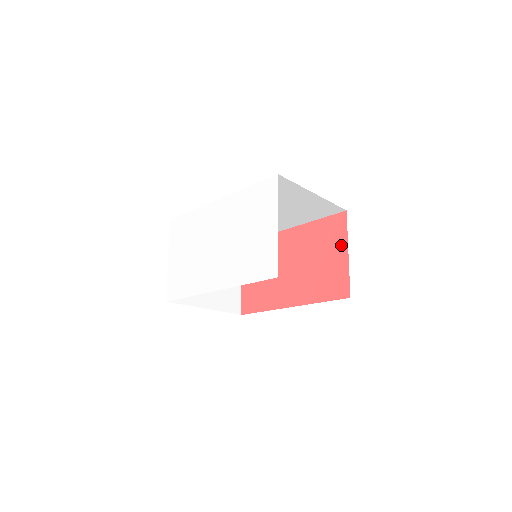
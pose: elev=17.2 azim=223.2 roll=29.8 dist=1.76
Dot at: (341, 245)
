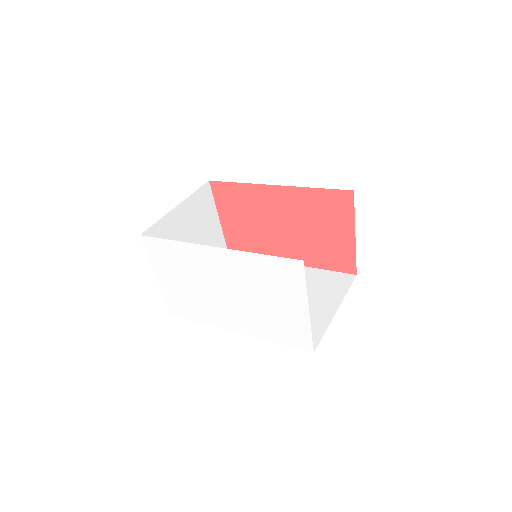
Dot at: (346, 225)
